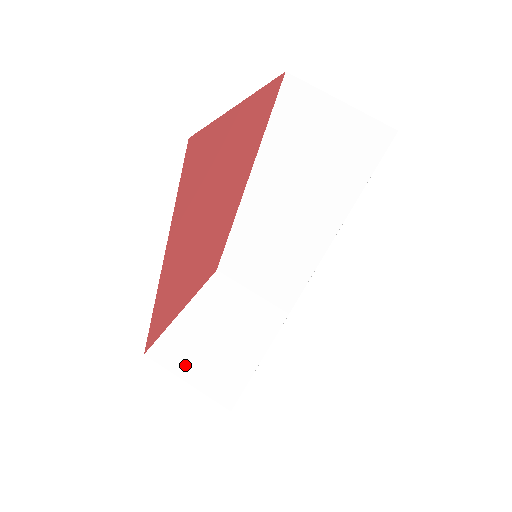
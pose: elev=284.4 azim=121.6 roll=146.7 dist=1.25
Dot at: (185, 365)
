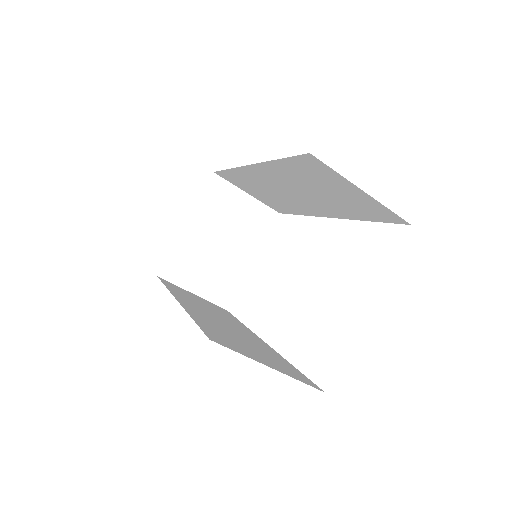
Dot at: (191, 279)
